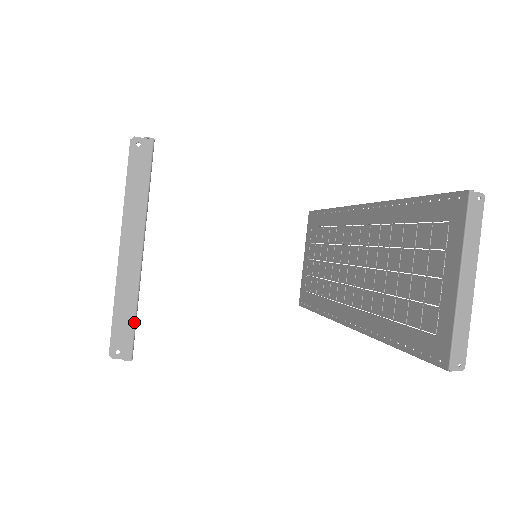
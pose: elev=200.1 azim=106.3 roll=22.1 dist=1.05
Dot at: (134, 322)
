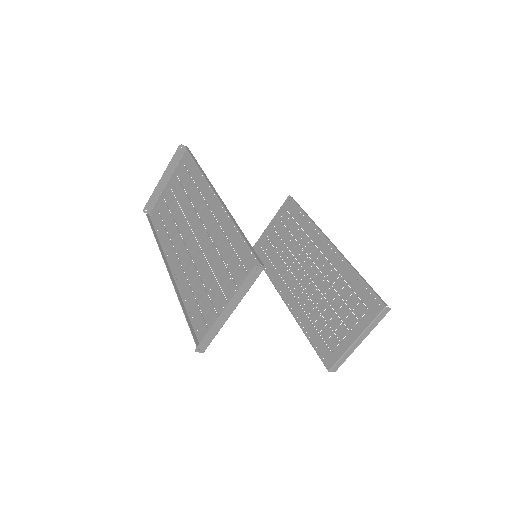
Dot at: occluded
